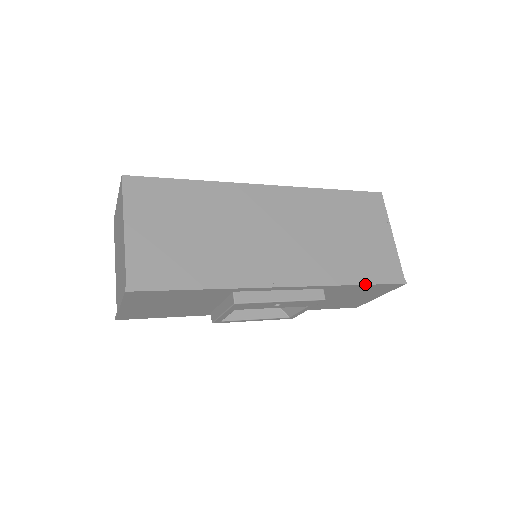
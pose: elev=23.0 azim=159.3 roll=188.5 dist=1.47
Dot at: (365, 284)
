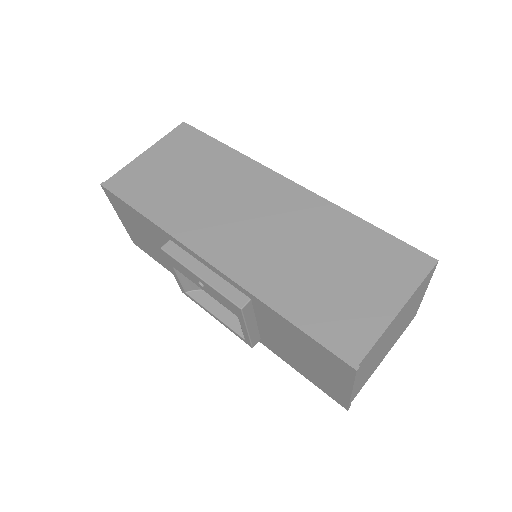
Dot at: (295, 324)
